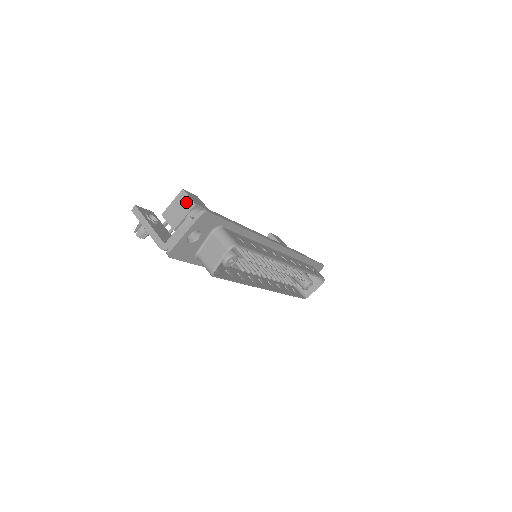
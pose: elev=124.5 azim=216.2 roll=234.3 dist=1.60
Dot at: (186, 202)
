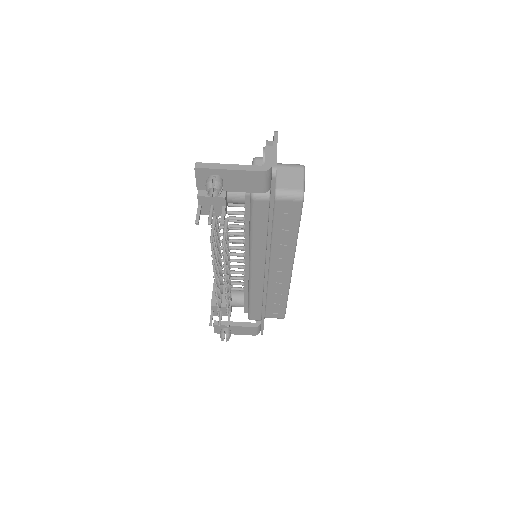
Dot at: occluded
